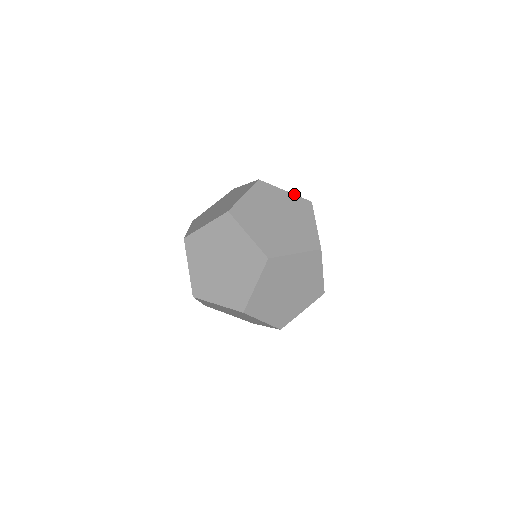
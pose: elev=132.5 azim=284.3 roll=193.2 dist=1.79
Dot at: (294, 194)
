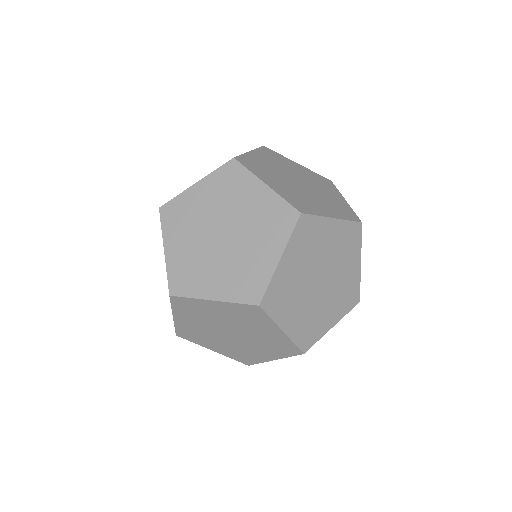
Dot at: (344, 219)
